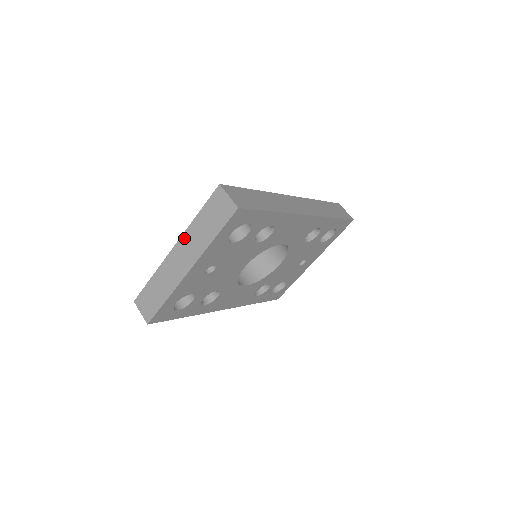
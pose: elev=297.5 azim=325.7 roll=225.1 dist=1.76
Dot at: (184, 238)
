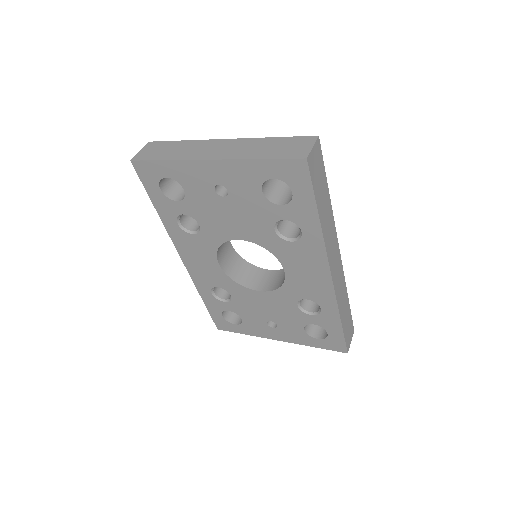
Dot at: (242, 141)
